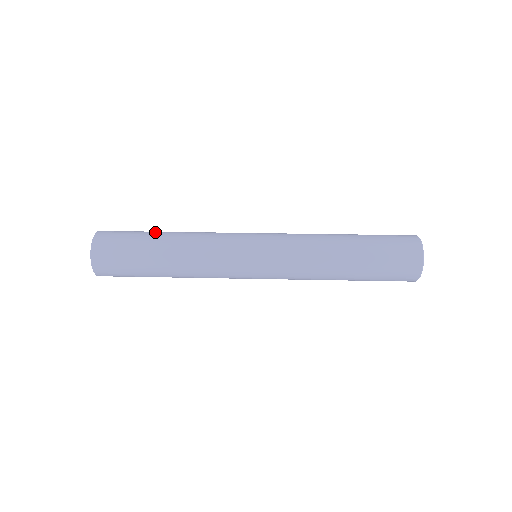
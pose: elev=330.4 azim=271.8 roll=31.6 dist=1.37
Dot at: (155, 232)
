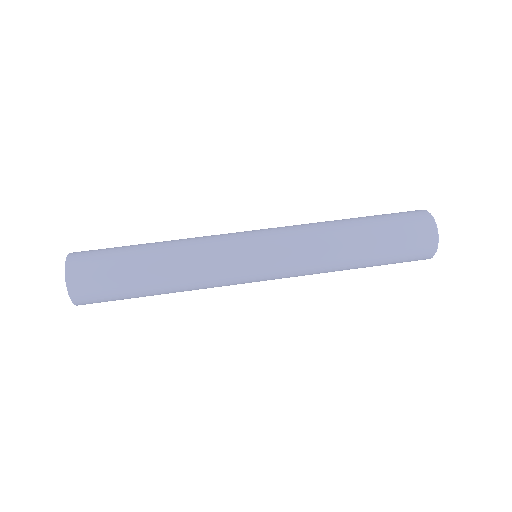
Dot at: (138, 272)
